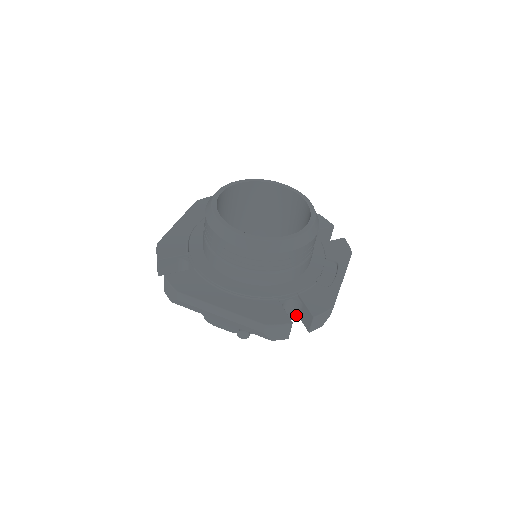
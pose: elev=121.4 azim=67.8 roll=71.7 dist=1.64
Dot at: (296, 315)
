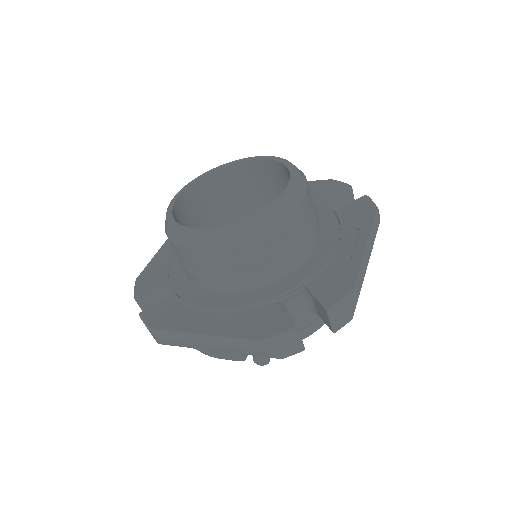
Dot at: occluded
